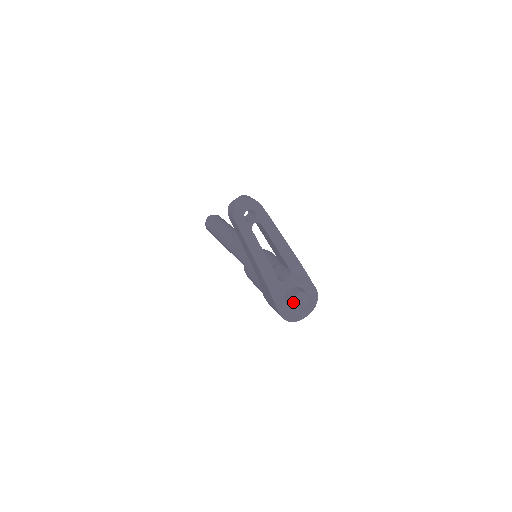
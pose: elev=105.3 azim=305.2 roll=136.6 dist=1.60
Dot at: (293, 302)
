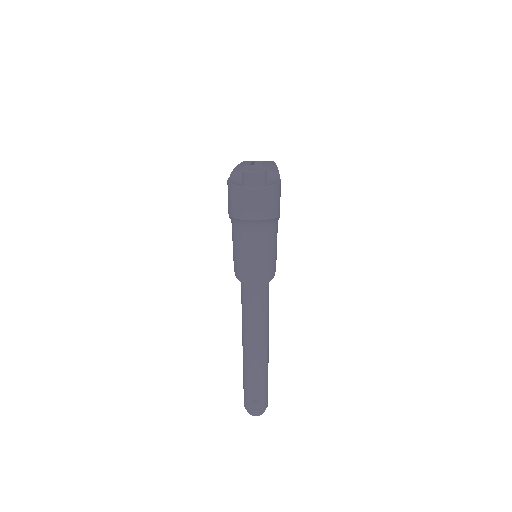
Dot at: (247, 167)
